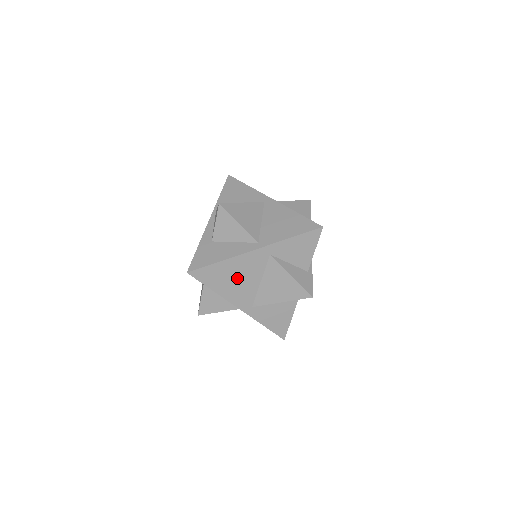
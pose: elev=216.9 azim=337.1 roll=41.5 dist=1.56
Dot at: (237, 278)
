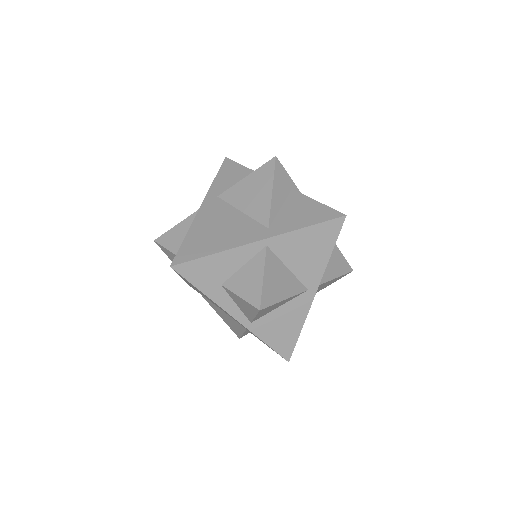
Dot at: (219, 229)
